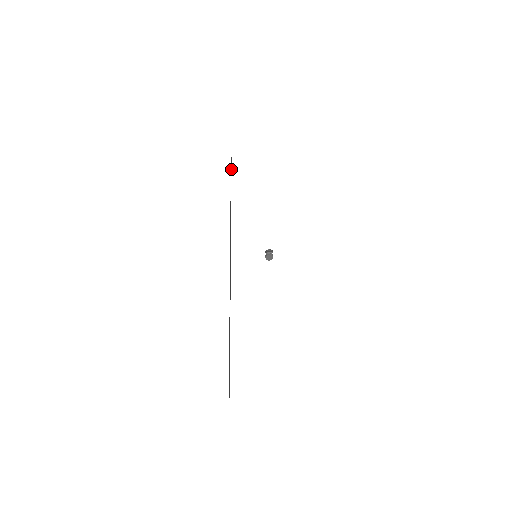
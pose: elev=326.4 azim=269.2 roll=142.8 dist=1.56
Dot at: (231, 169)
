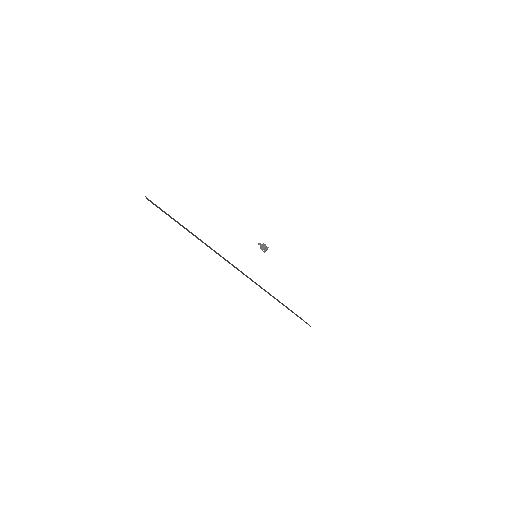
Dot at: occluded
